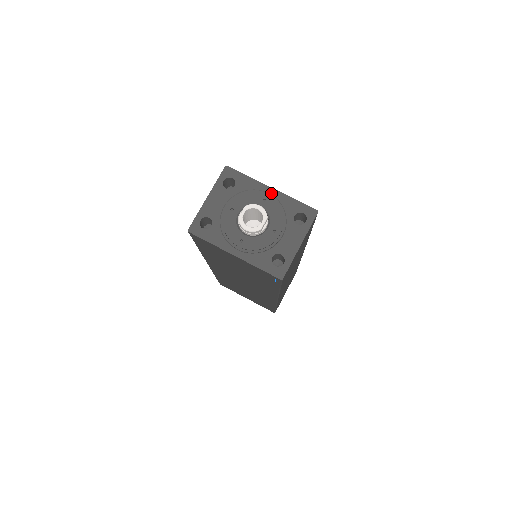
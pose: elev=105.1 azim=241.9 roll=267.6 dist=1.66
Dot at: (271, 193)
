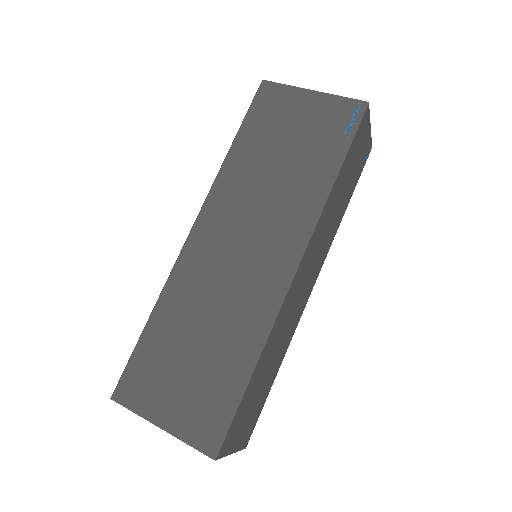
Dot at: occluded
